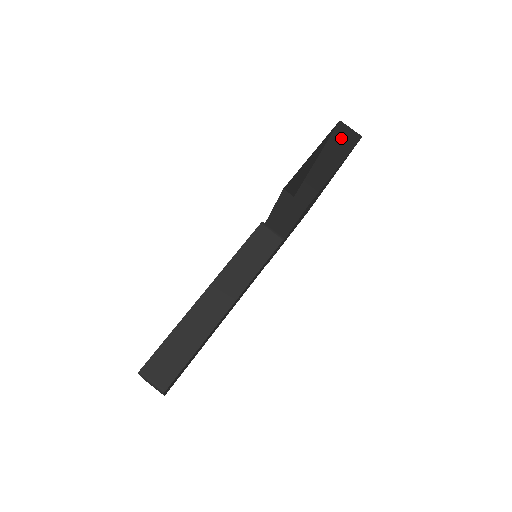
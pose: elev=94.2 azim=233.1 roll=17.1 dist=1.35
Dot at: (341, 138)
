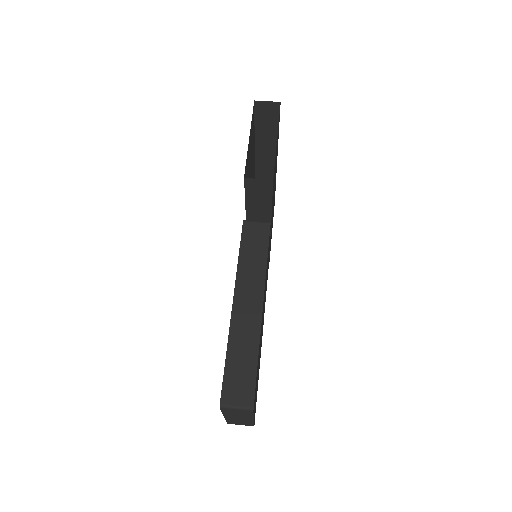
Dot at: (264, 116)
